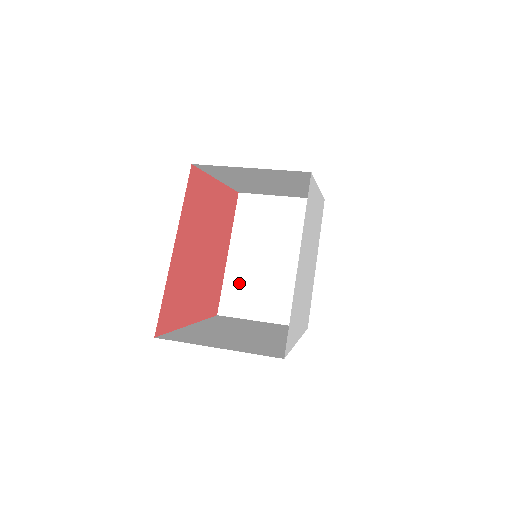
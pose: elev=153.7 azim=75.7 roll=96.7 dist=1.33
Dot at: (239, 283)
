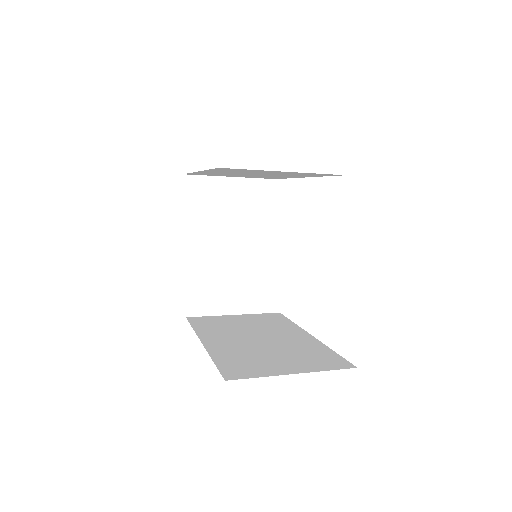
Dot at: (203, 278)
